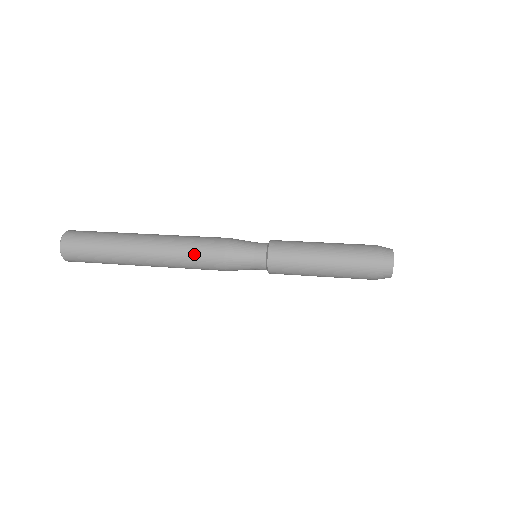
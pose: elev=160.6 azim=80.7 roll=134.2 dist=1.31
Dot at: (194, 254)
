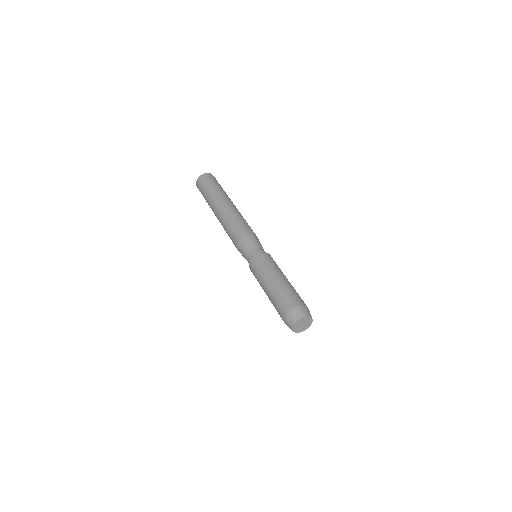
Dot at: (235, 224)
